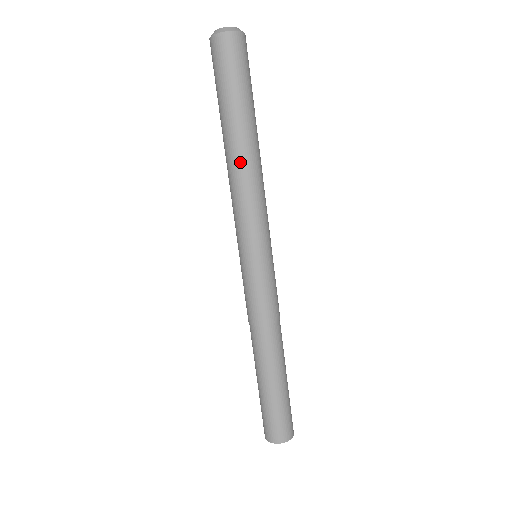
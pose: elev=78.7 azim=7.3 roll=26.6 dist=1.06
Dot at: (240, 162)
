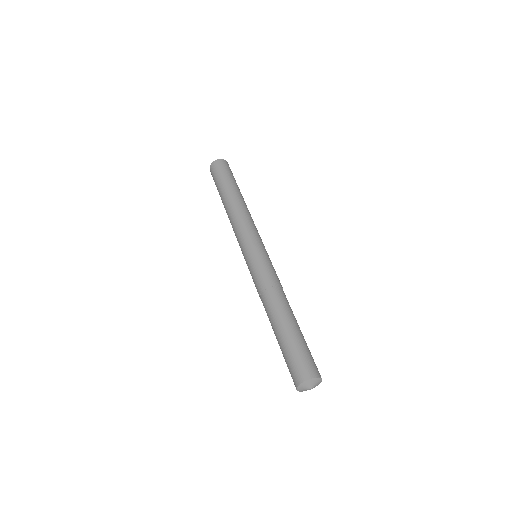
Dot at: (237, 204)
